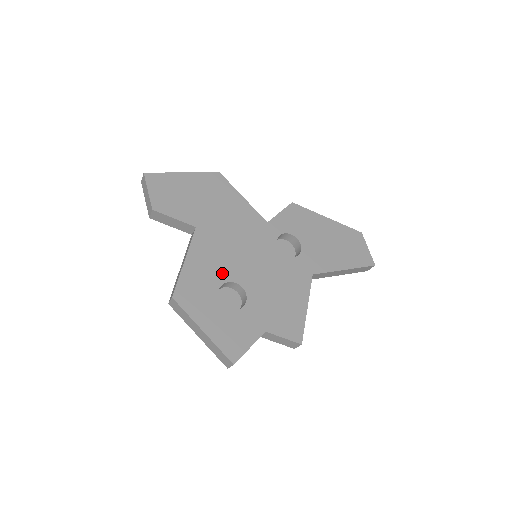
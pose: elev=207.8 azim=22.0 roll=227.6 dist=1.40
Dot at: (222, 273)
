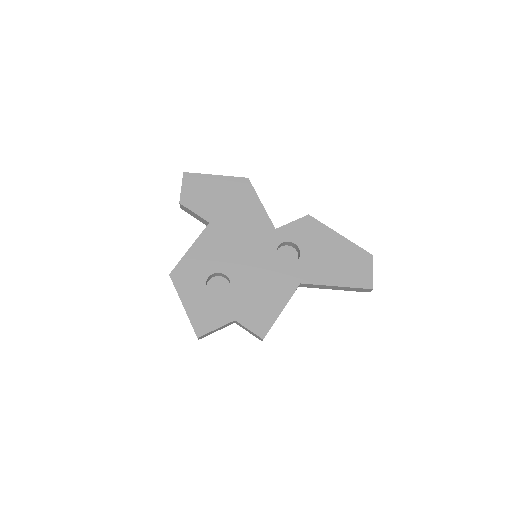
Dot at: (217, 264)
